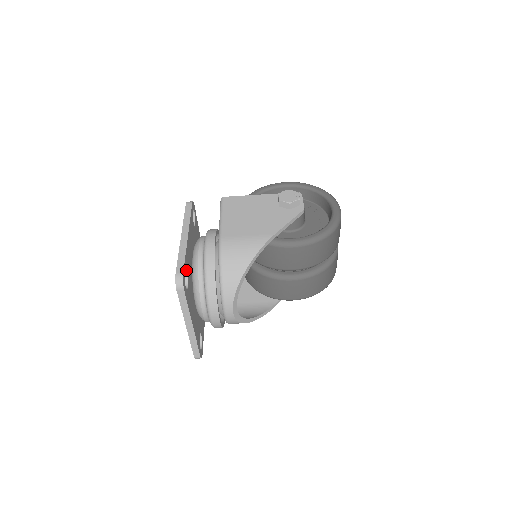
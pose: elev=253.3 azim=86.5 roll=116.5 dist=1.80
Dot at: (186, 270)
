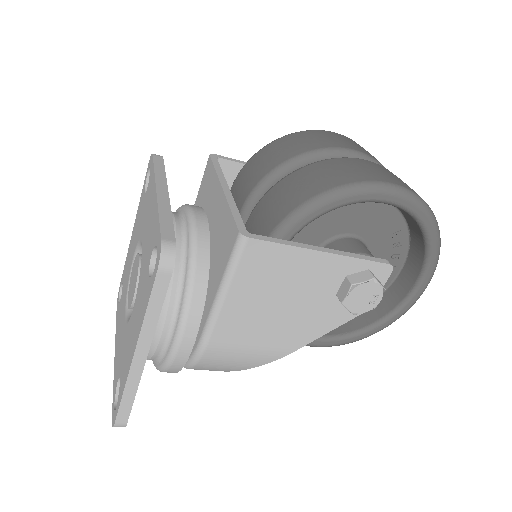
Dot at: occluded
